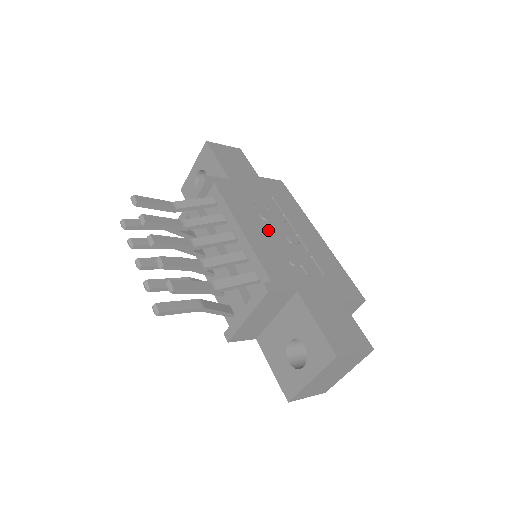
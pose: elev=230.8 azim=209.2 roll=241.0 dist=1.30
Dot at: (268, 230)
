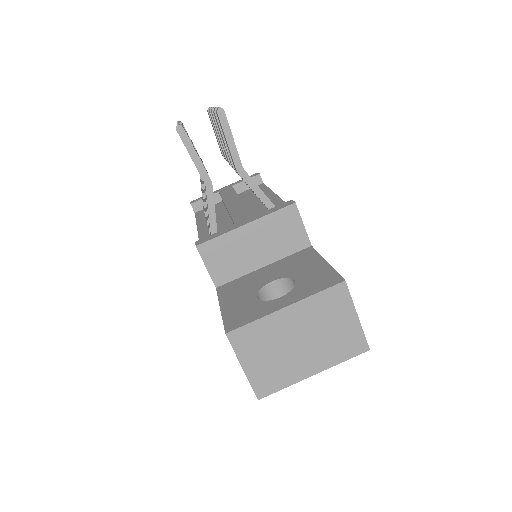
Dot at: occluded
